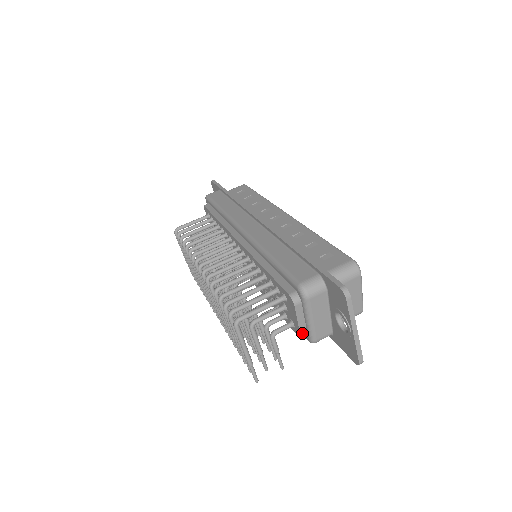
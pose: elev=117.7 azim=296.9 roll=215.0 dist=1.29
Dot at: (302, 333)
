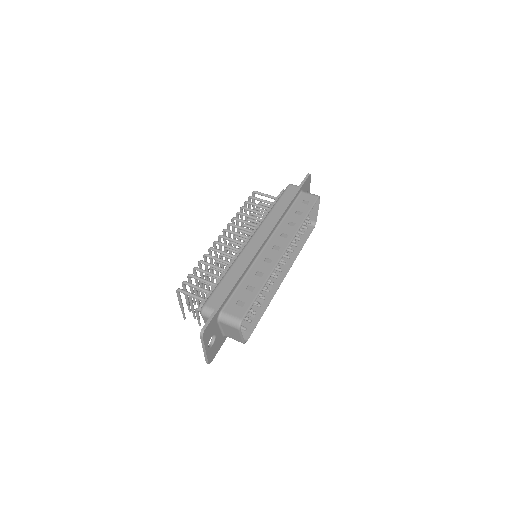
Dot at: occluded
